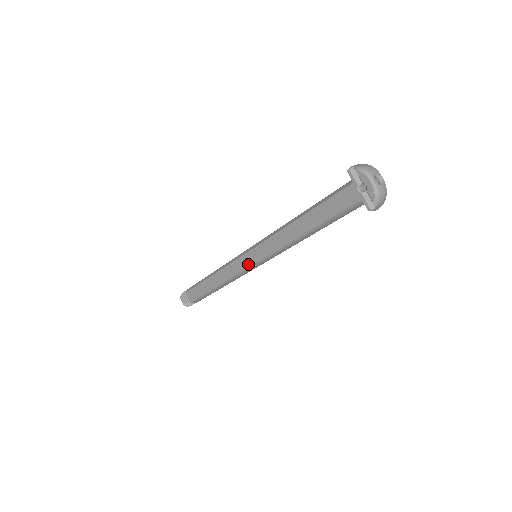
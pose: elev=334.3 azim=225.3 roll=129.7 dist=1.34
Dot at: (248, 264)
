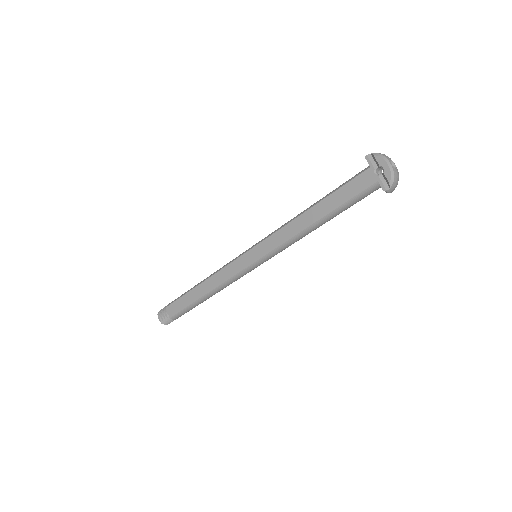
Dot at: (248, 263)
